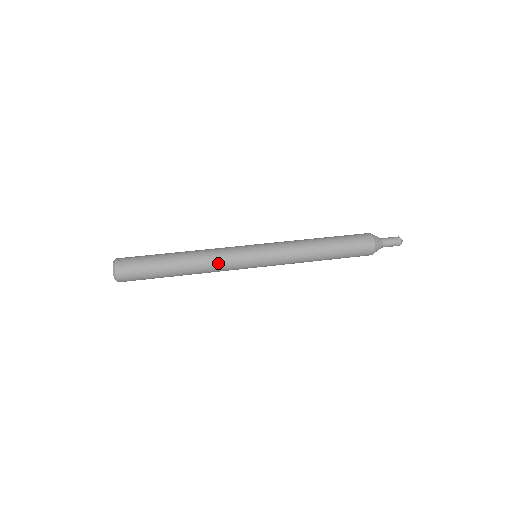
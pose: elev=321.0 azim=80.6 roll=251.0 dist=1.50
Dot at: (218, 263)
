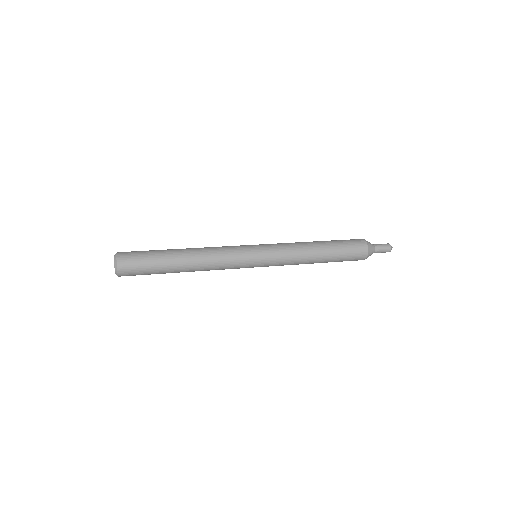
Dot at: (219, 248)
